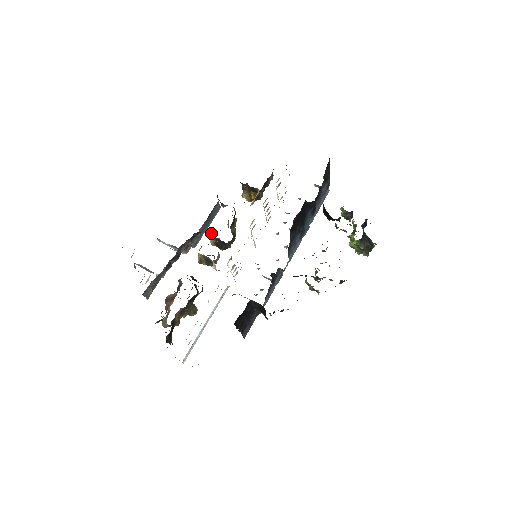
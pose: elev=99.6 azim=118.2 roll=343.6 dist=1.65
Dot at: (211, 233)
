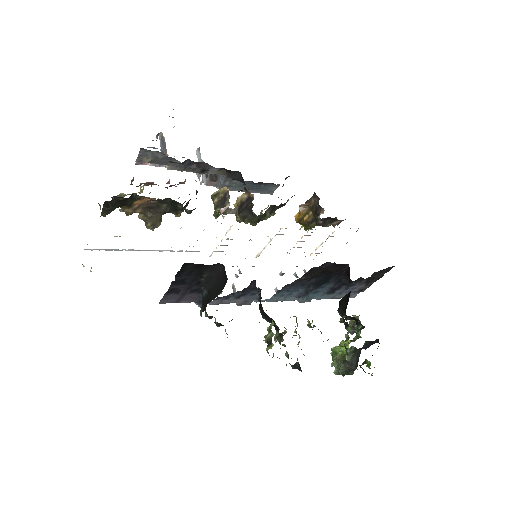
Dot at: occluded
